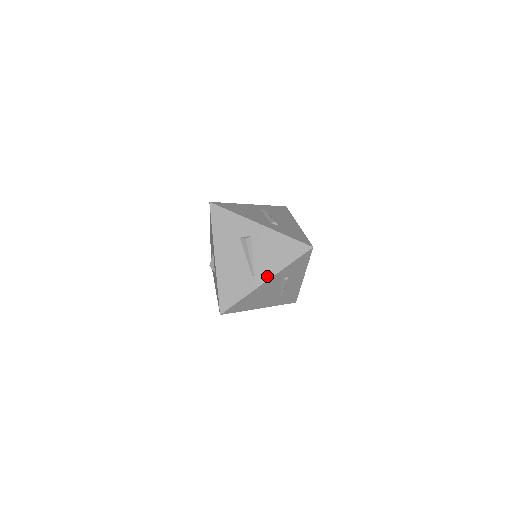
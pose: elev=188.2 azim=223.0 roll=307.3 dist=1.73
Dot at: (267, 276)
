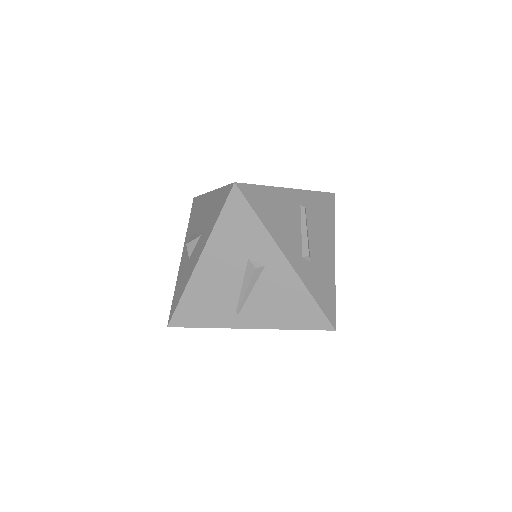
Dot at: (254, 324)
